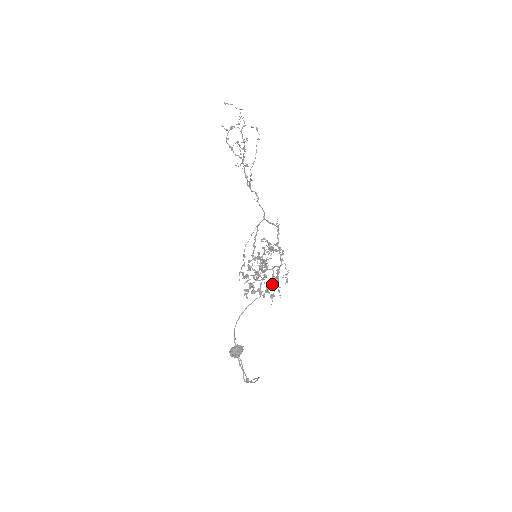
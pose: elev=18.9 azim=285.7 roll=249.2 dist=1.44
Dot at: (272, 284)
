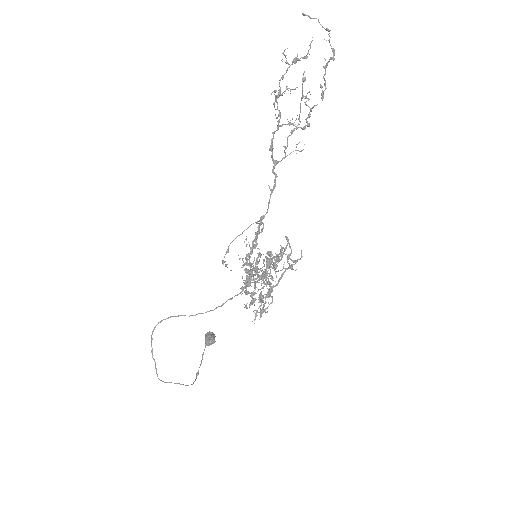
Dot at: occluded
